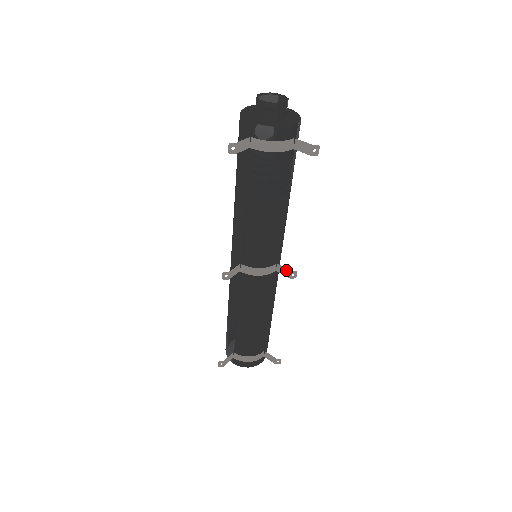
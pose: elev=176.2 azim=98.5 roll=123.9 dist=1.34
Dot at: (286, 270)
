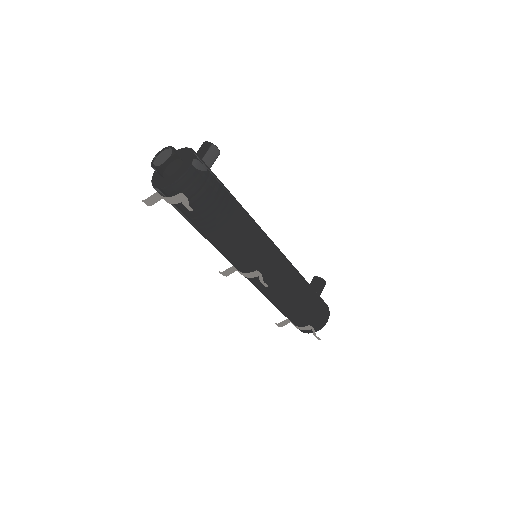
Dot at: (260, 279)
